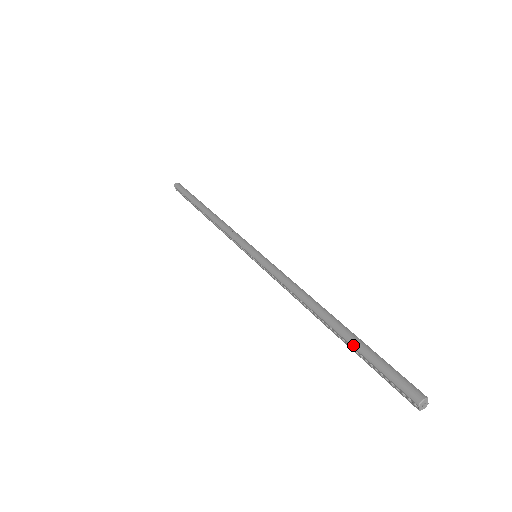
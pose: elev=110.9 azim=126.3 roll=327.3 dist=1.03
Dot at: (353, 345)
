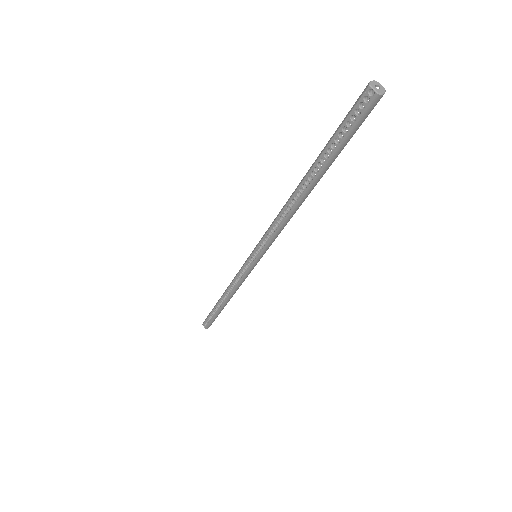
Dot at: (319, 155)
